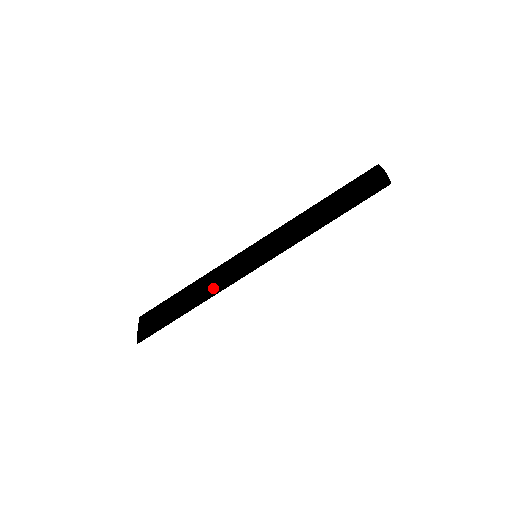
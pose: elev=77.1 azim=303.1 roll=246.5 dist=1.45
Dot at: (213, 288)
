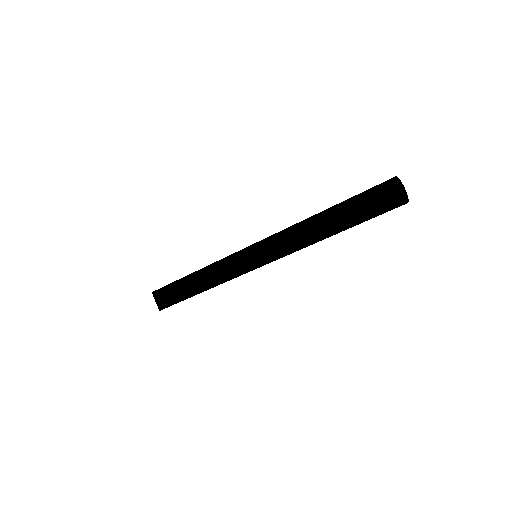
Dot at: occluded
